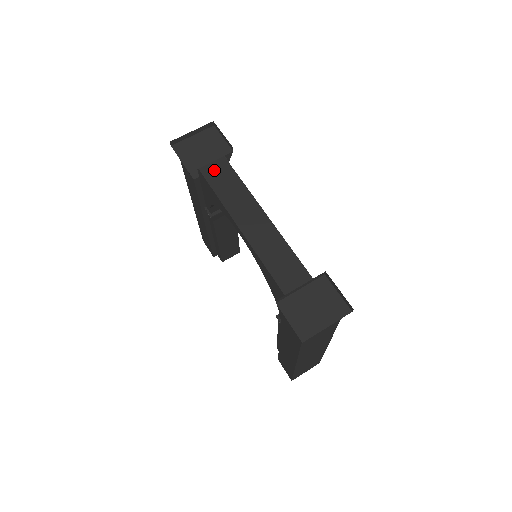
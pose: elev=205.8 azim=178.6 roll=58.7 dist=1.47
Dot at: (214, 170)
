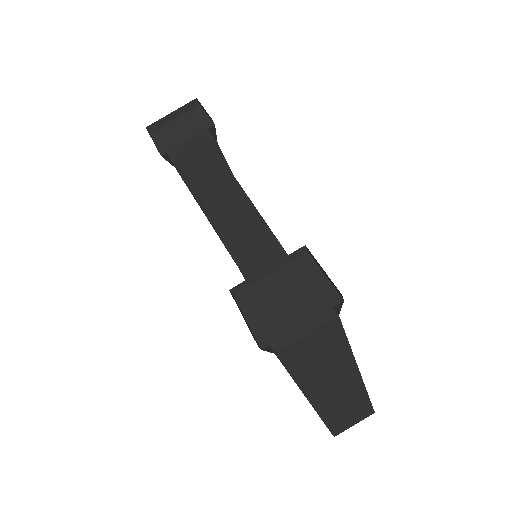
Dot at: (190, 149)
